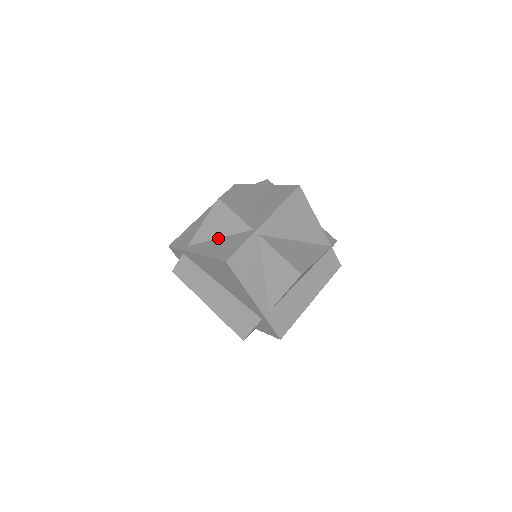
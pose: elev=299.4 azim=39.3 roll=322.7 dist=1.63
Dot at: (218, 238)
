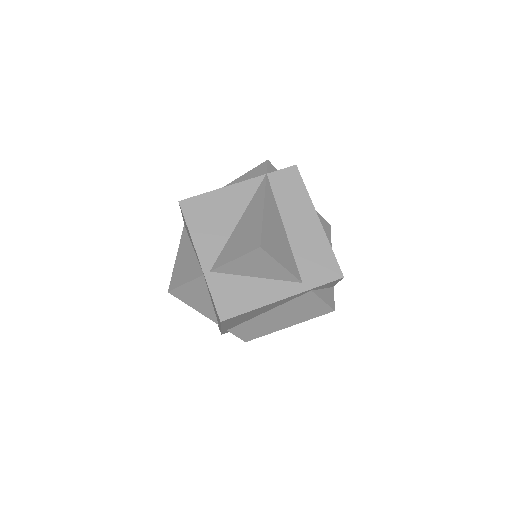
Dot at: (211, 303)
